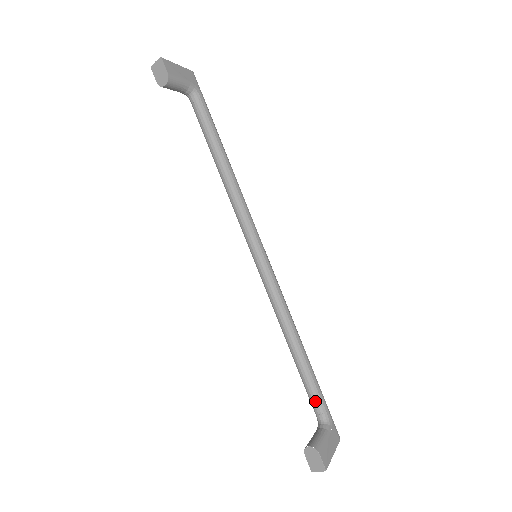
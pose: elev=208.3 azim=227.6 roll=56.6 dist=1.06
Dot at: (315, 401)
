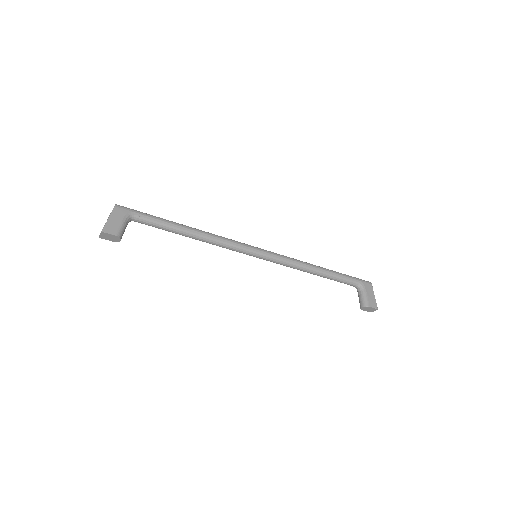
Dot at: (346, 283)
